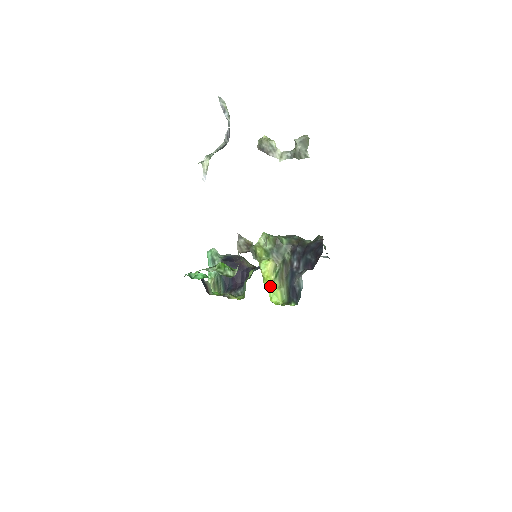
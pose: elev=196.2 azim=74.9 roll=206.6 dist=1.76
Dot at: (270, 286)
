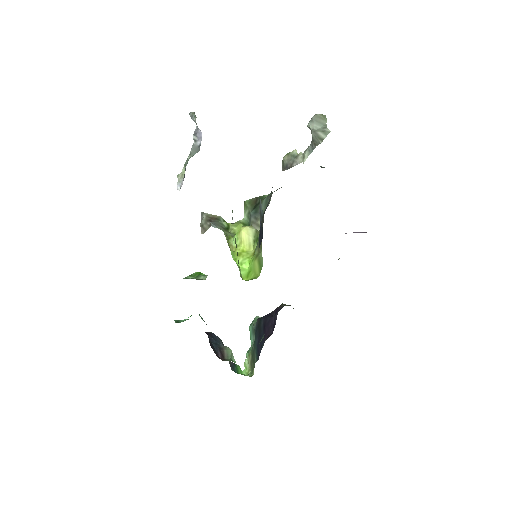
Dot at: (245, 261)
